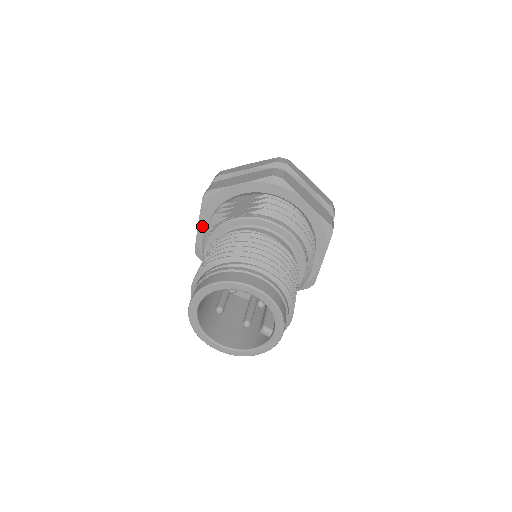
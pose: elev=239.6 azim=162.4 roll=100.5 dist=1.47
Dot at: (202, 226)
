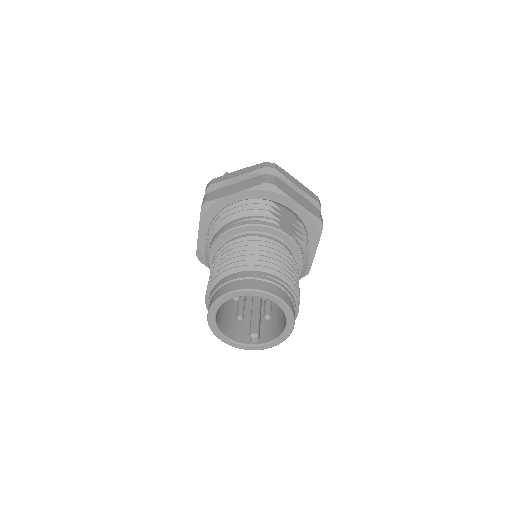
Dot at: (237, 196)
